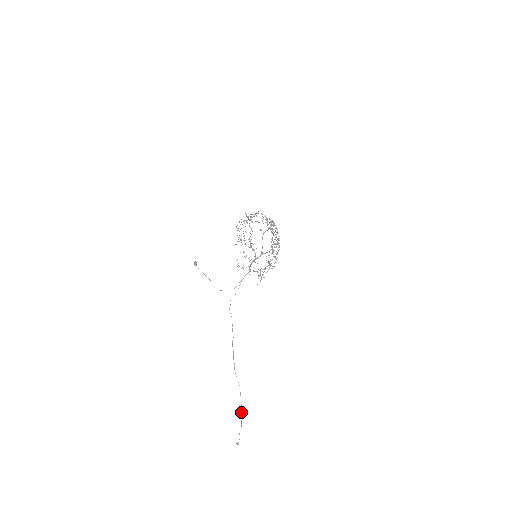
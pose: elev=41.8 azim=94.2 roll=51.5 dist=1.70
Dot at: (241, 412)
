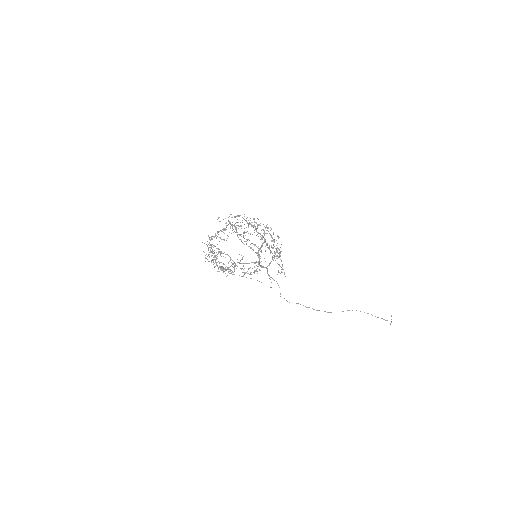
Dot at: occluded
